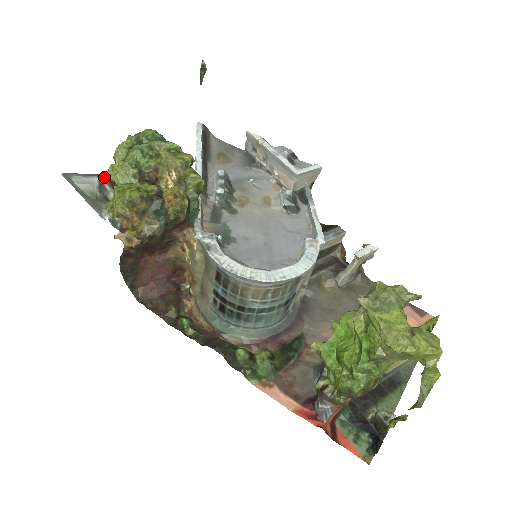
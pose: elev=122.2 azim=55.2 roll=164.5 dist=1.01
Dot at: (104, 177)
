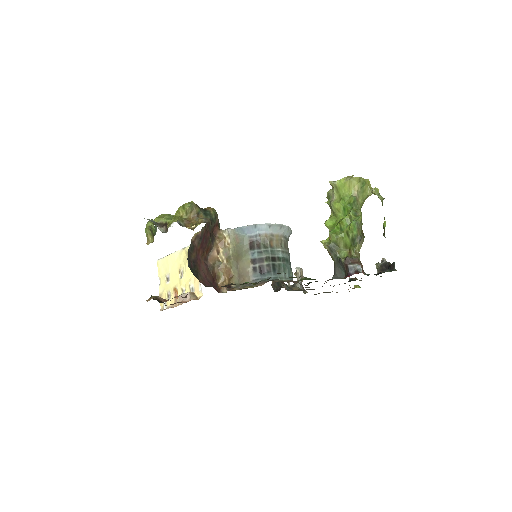
Dot at: occluded
